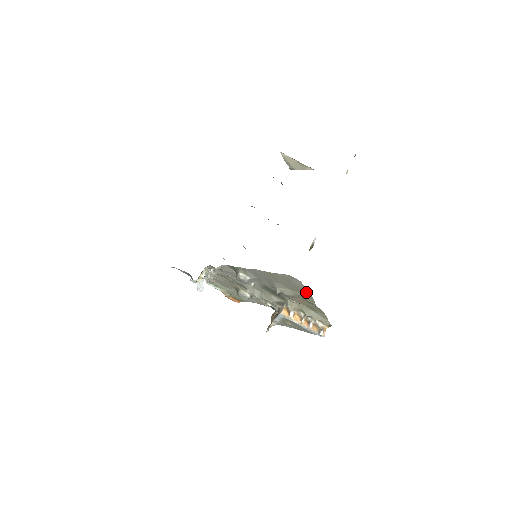
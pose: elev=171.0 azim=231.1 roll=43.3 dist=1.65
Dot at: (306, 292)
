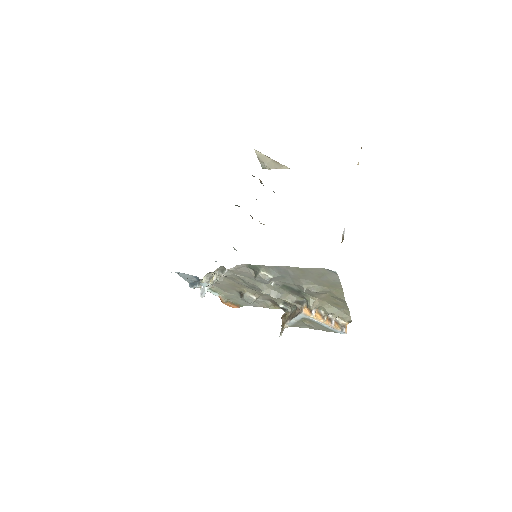
Dot at: (338, 286)
